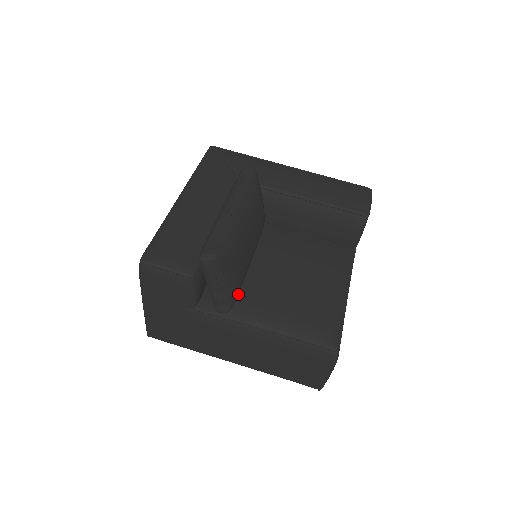
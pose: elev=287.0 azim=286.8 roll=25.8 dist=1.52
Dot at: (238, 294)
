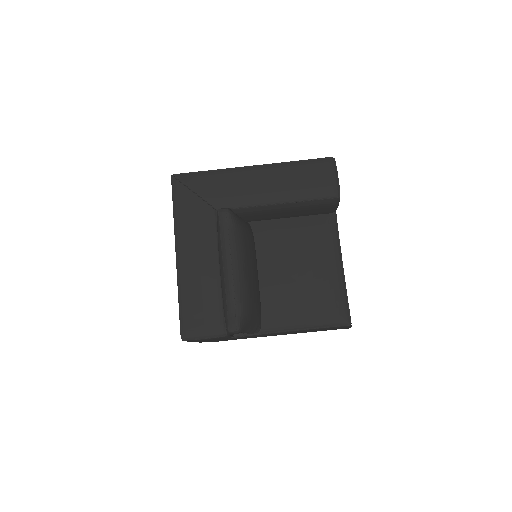
Dot at: occluded
